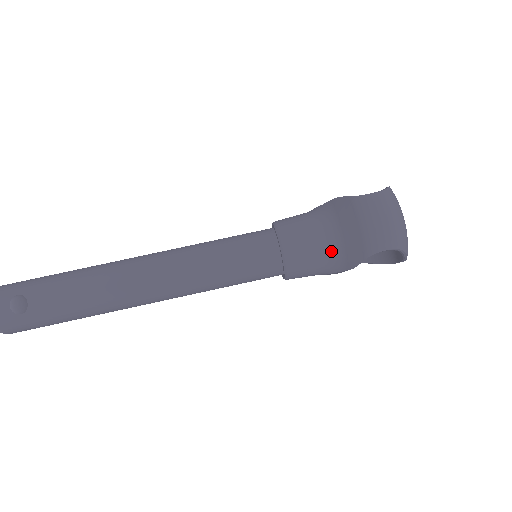
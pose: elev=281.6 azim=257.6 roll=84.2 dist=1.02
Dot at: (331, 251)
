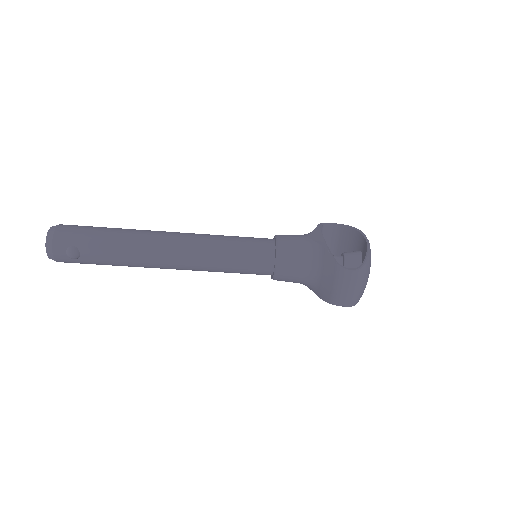
Dot at: (309, 281)
